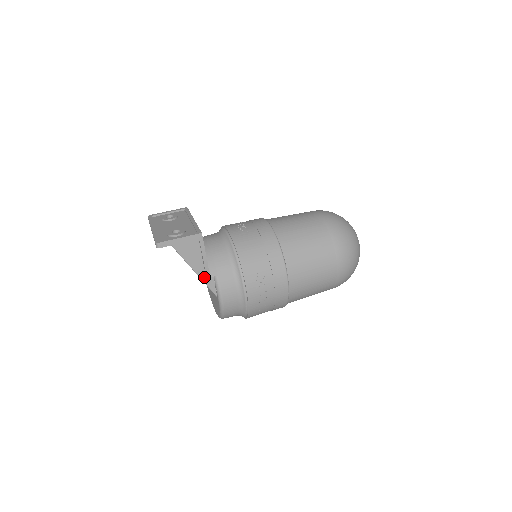
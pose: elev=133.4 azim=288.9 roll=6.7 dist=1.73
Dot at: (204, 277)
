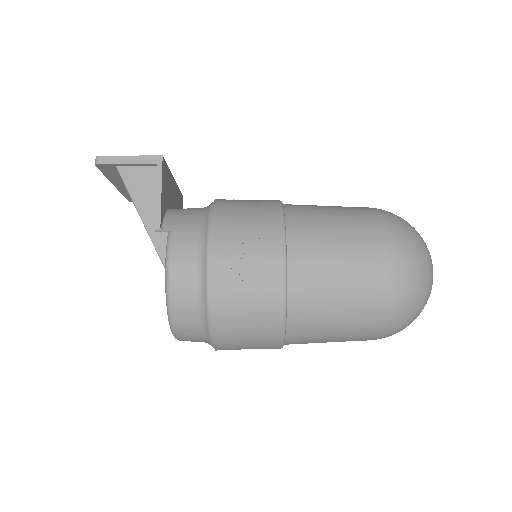
Dot at: (153, 230)
